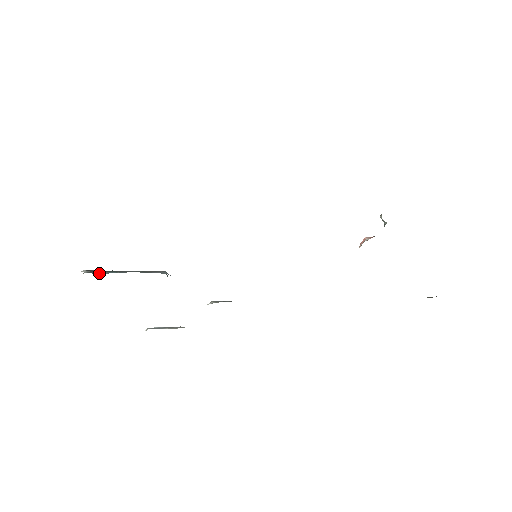
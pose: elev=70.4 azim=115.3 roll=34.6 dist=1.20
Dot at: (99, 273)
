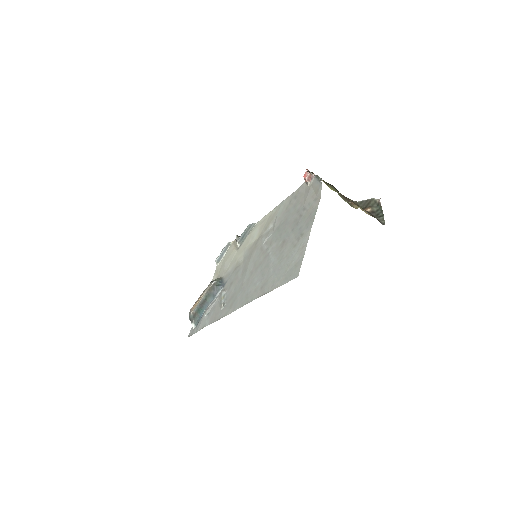
Dot at: (198, 319)
